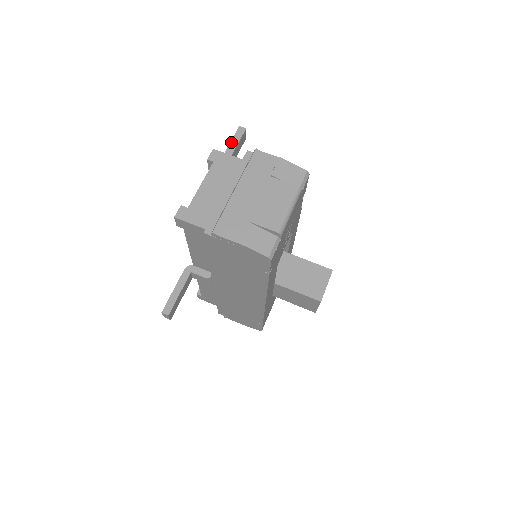
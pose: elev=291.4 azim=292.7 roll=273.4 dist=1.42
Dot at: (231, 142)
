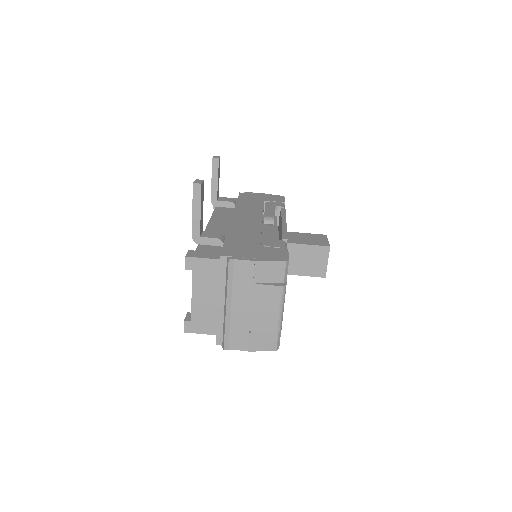
Dot at: (193, 207)
